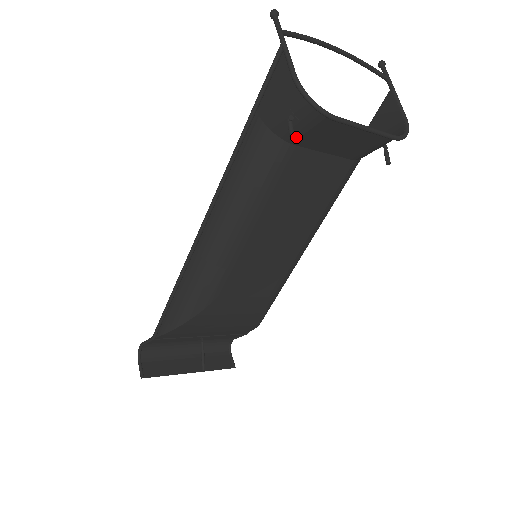
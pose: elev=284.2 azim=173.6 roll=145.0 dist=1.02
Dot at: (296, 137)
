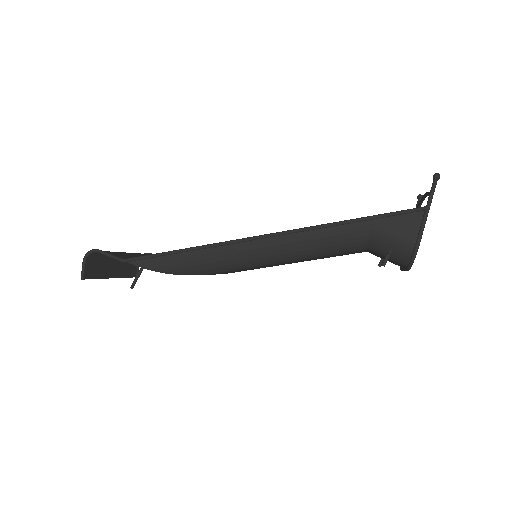
Dot at: (376, 252)
